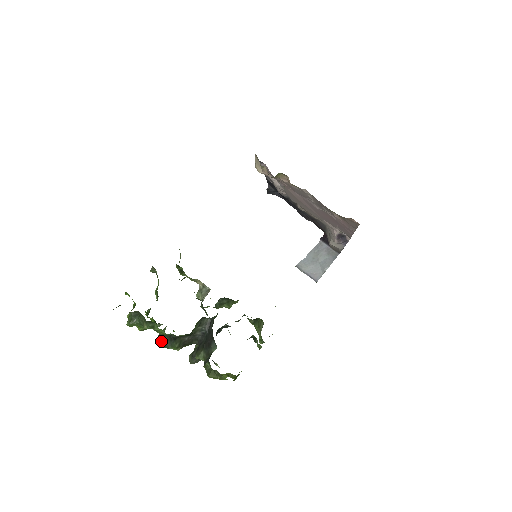
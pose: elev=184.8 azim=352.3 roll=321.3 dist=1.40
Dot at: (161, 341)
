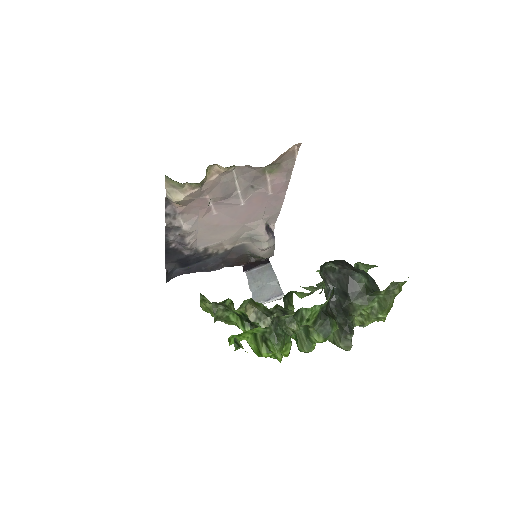
Dot at: (317, 336)
